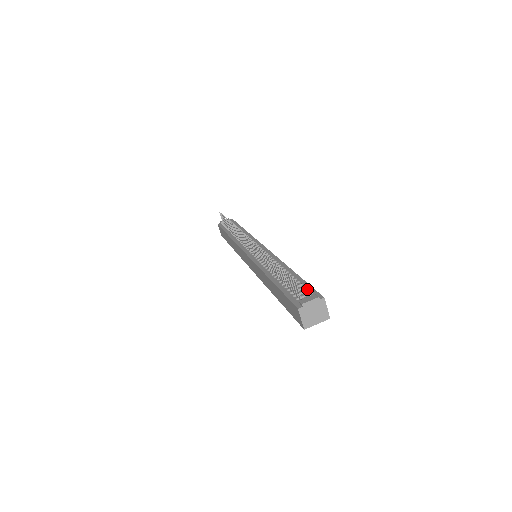
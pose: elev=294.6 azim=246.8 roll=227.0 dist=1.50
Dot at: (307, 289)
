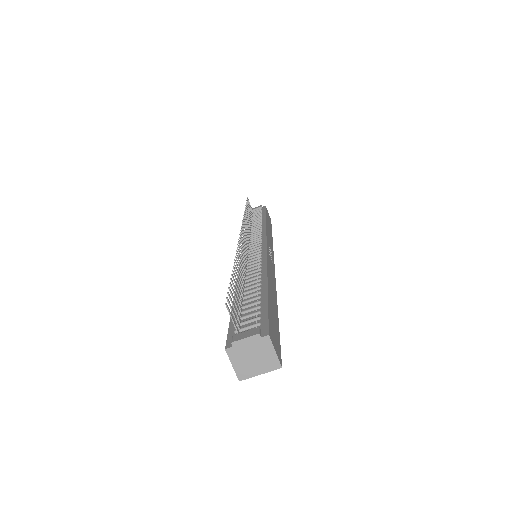
Dot at: (257, 316)
